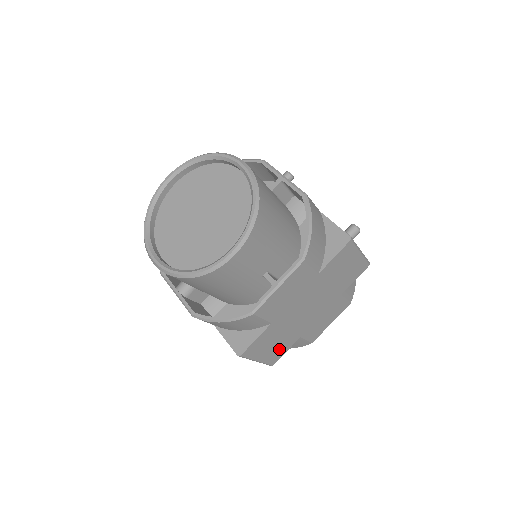
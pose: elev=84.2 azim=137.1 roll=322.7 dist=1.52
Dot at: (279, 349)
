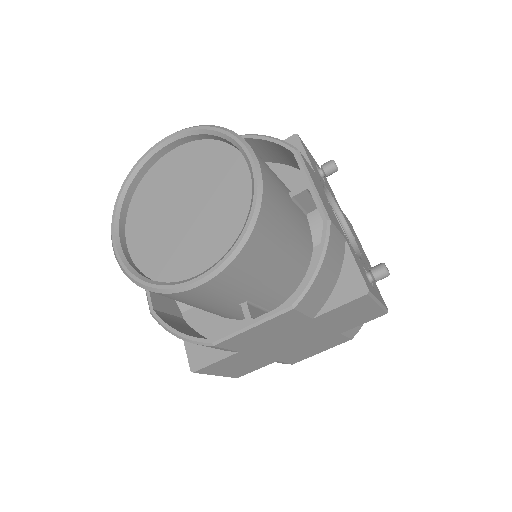
Dot at: (247, 368)
